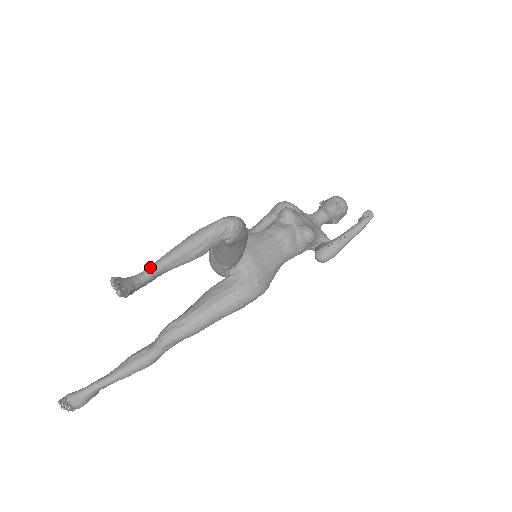
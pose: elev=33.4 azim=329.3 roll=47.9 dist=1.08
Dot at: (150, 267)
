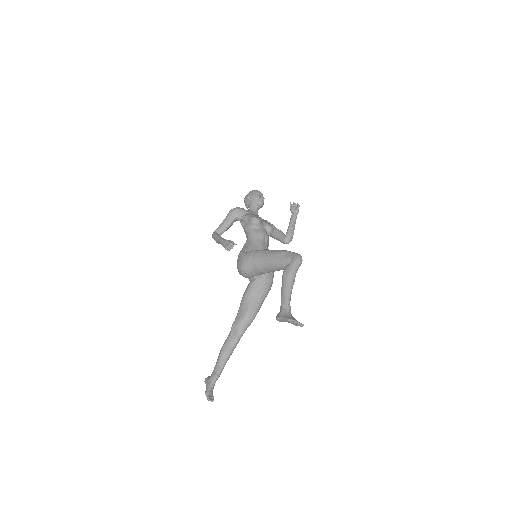
Dot at: (288, 303)
